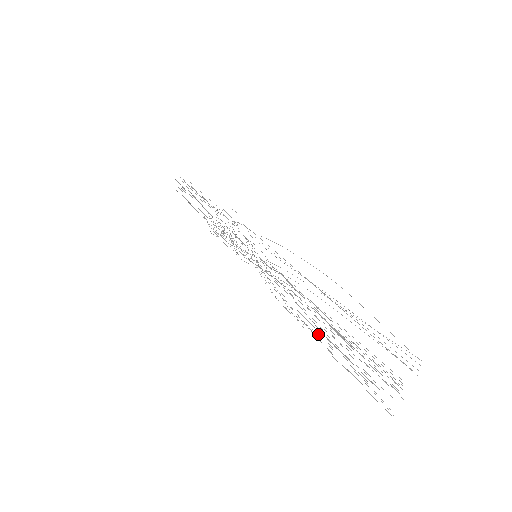
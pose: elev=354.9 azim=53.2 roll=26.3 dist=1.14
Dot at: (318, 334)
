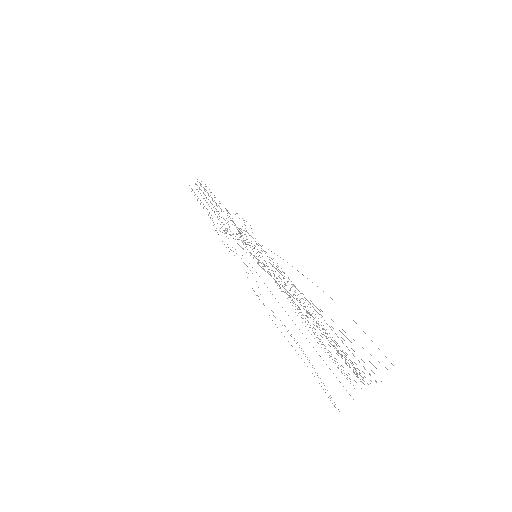
Dot at: occluded
